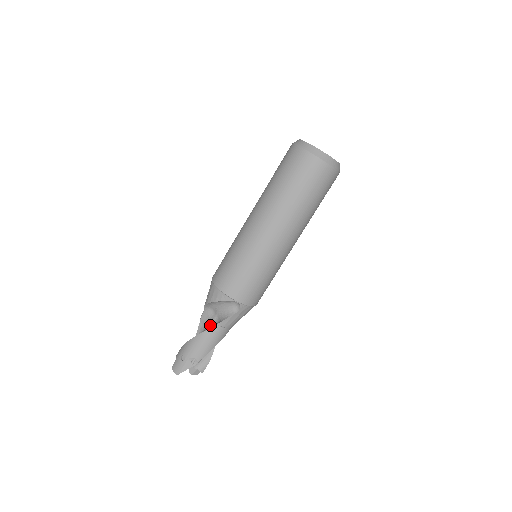
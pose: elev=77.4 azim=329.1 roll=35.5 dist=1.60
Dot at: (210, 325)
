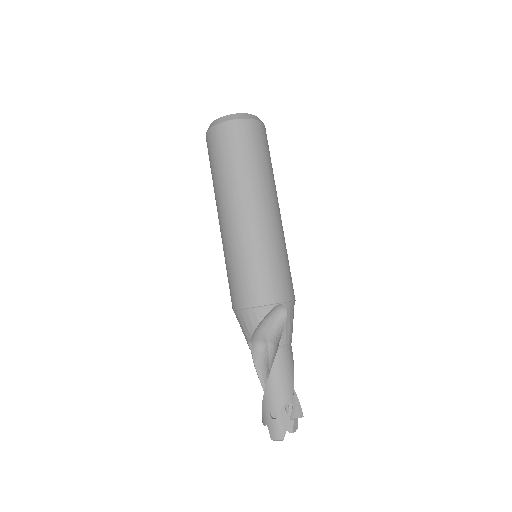
Dot at: (270, 359)
